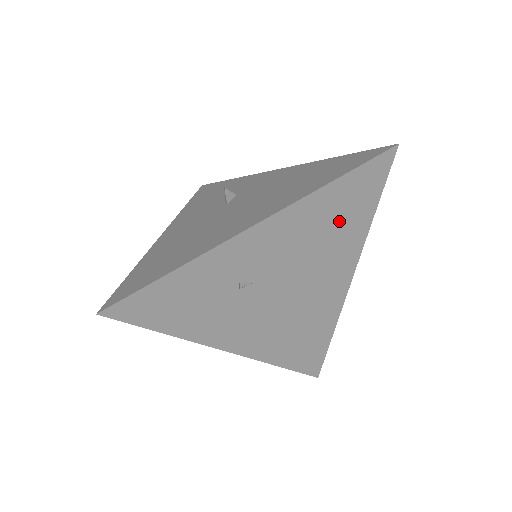
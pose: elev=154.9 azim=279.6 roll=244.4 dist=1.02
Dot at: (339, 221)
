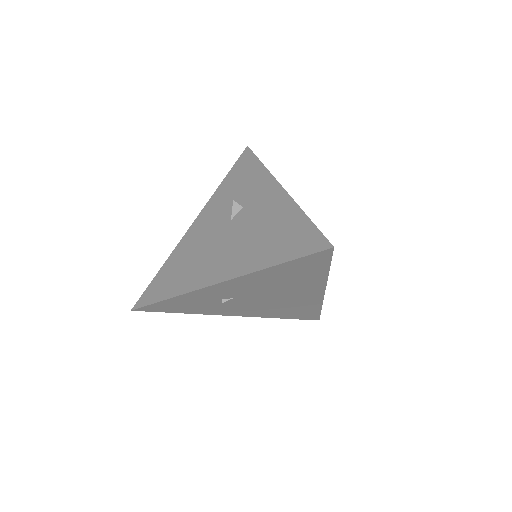
Dot at: (294, 276)
